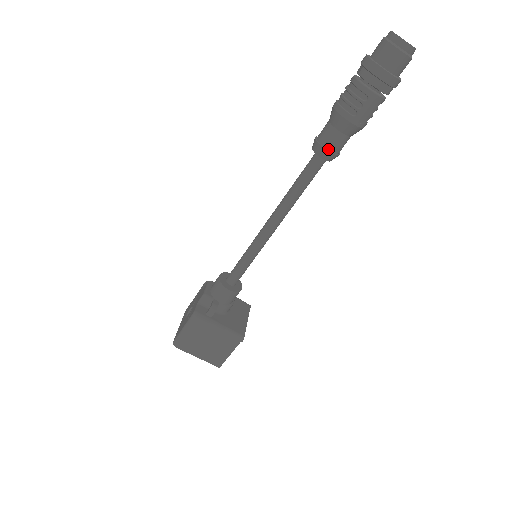
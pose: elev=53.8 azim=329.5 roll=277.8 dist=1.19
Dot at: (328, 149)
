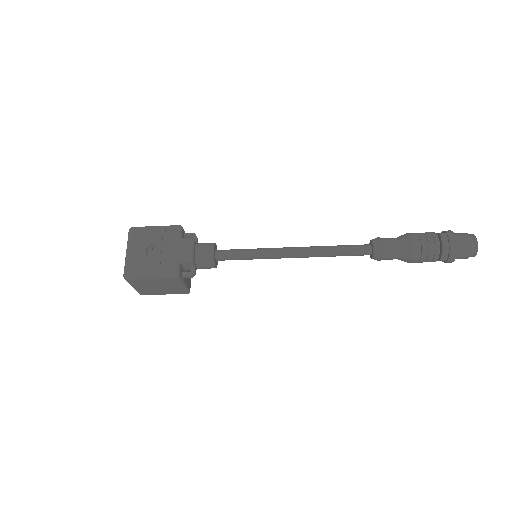
Dot at: (382, 259)
